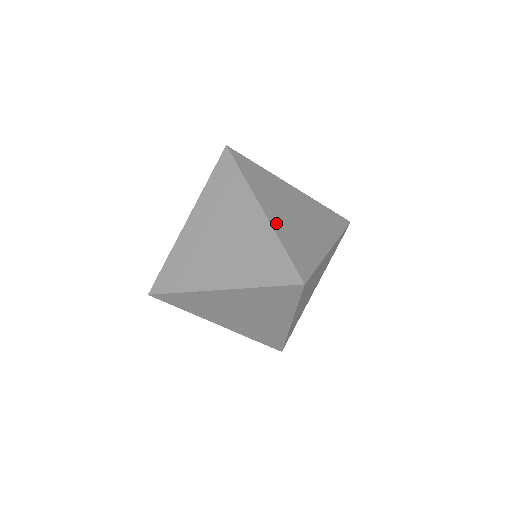
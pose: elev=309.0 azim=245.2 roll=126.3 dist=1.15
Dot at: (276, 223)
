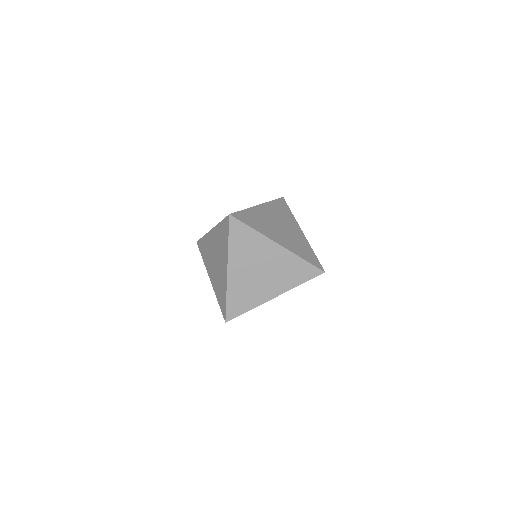
Dot at: (289, 247)
